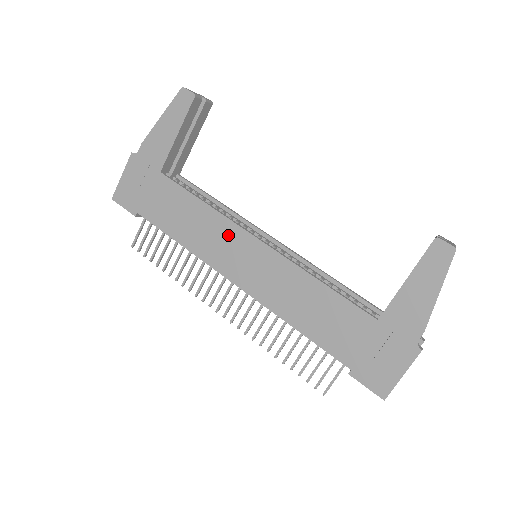
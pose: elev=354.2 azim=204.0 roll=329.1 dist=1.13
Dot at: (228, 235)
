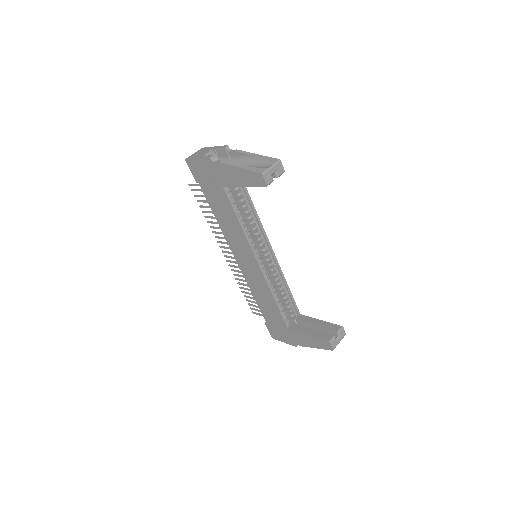
Dot at: (244, 247)
